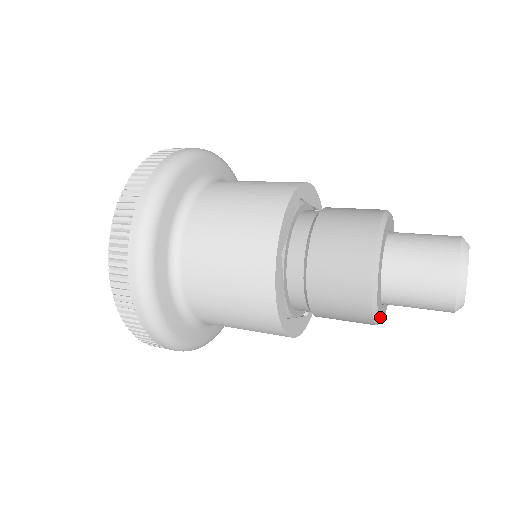
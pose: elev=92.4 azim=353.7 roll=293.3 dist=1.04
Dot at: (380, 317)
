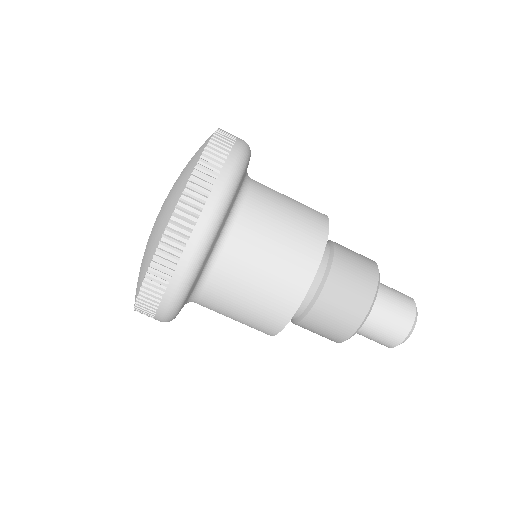
Dot at: occluded
